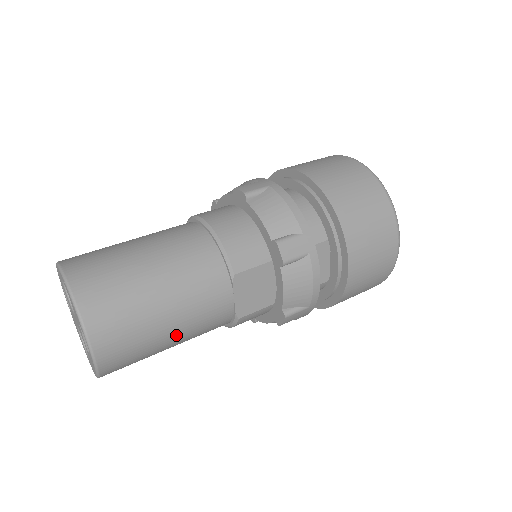
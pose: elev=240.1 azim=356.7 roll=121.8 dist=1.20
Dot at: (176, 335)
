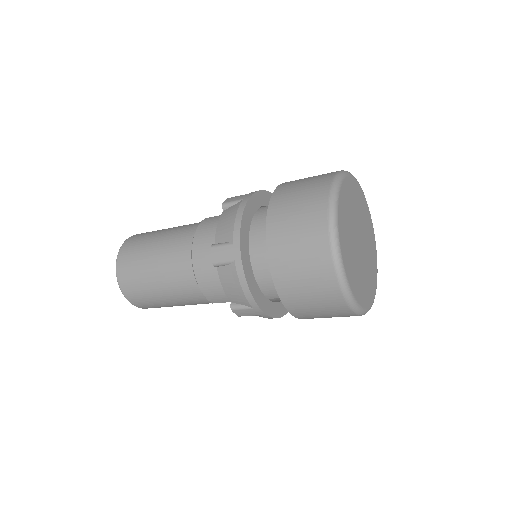
Dot at: occluded
